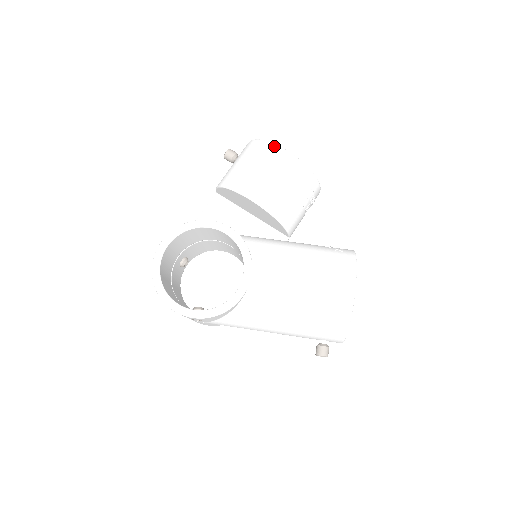
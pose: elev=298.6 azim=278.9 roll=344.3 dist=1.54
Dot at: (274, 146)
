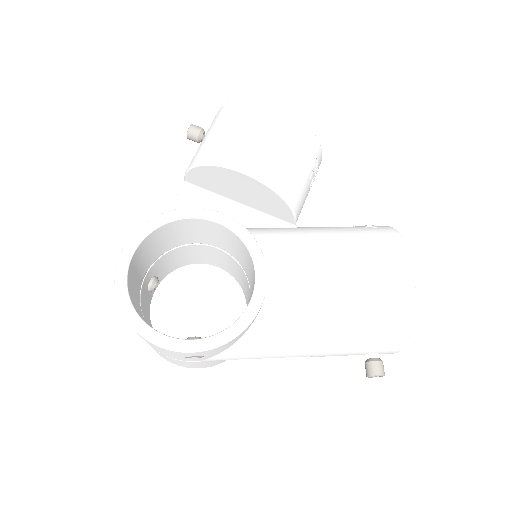
Dot at: (260, 102)
